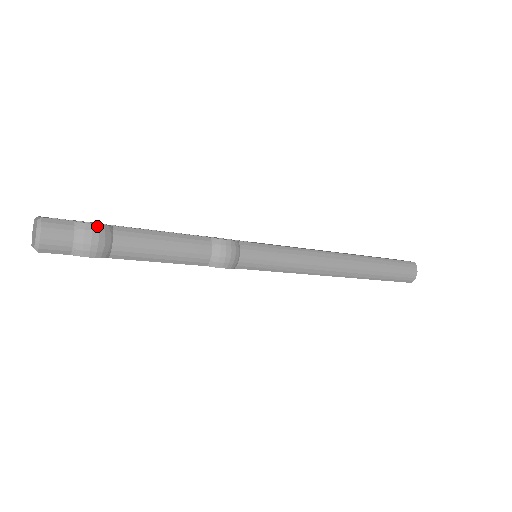
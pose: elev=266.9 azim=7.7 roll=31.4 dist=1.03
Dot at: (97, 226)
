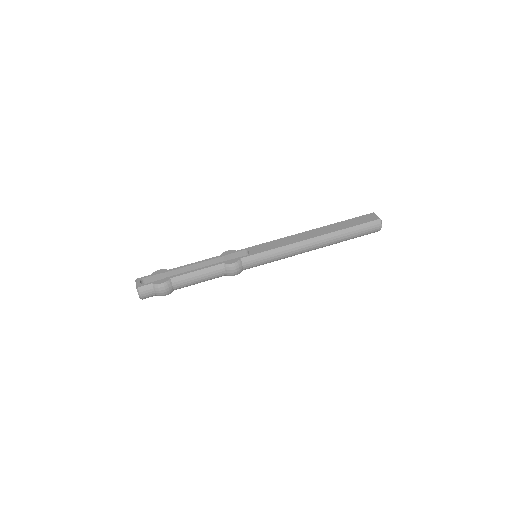
Dot at: (163, 284)
